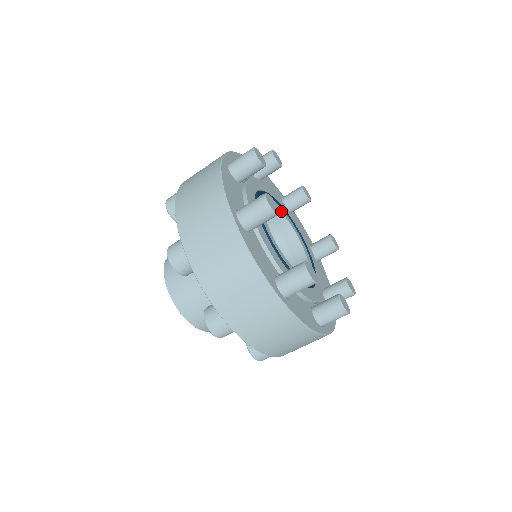
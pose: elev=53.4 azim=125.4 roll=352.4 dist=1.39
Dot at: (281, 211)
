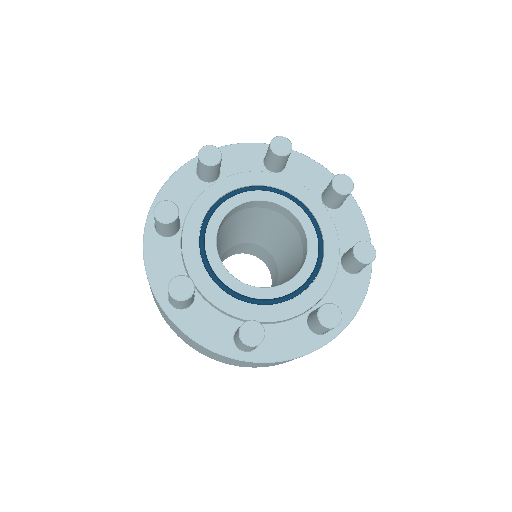
Dot at: (223, 213)
